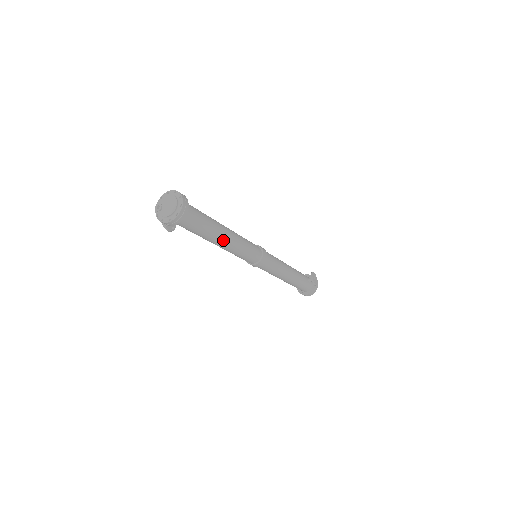
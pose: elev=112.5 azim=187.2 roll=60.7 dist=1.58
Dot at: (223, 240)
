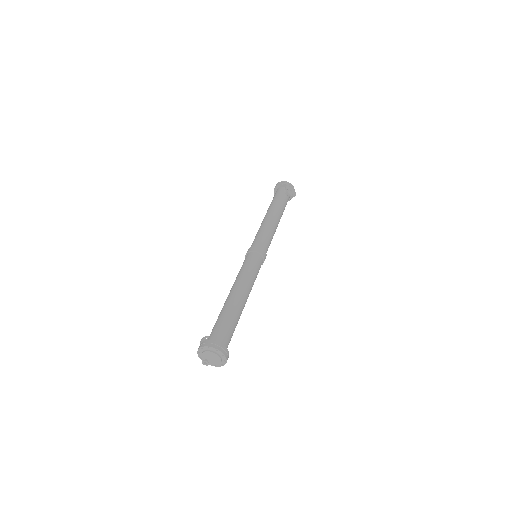
Dot at: occluded
